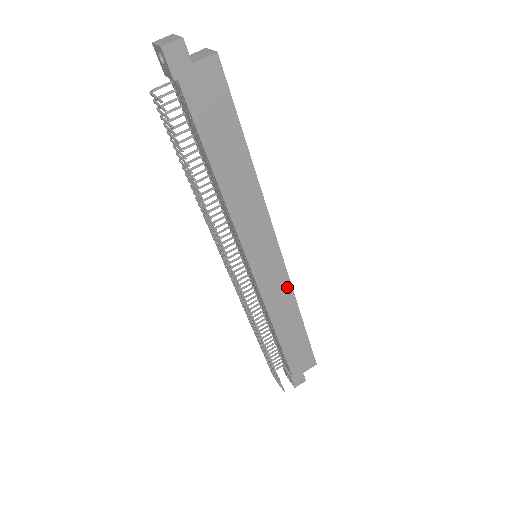
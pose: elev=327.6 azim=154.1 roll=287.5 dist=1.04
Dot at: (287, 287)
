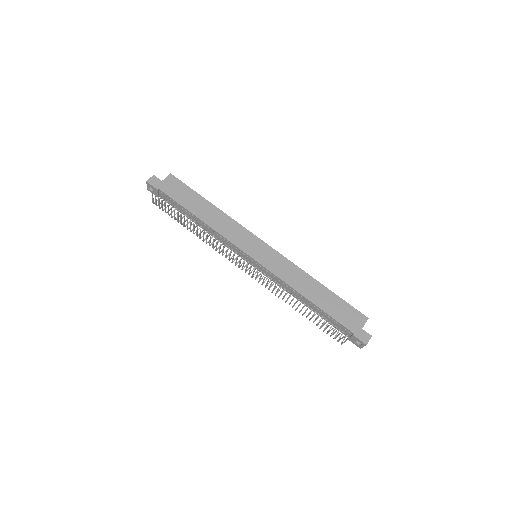
Dot at: (289, 264)
